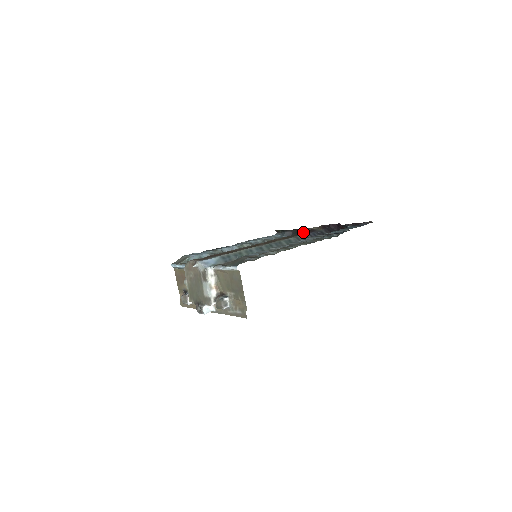
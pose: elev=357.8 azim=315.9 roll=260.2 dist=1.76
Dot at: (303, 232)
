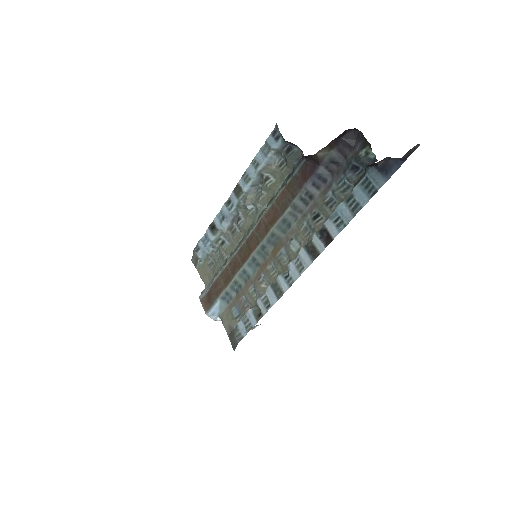
Dot at: (305, 159)
